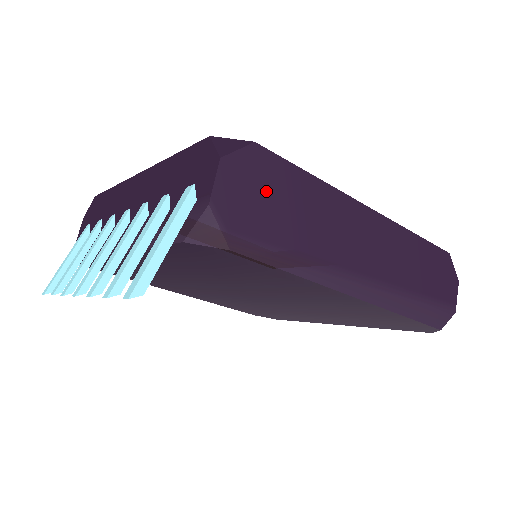
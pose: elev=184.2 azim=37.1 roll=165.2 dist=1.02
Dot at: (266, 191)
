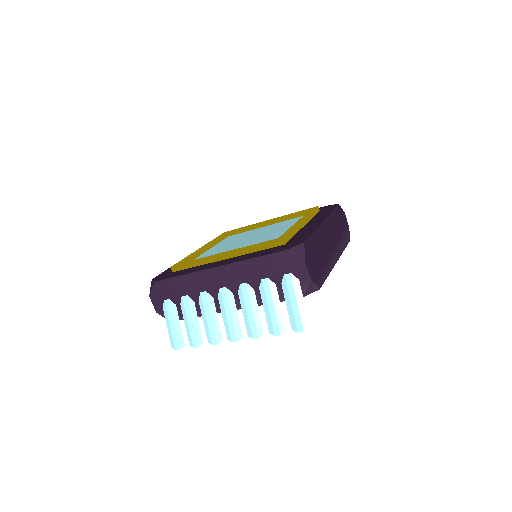
Dot at: (313, 256)
